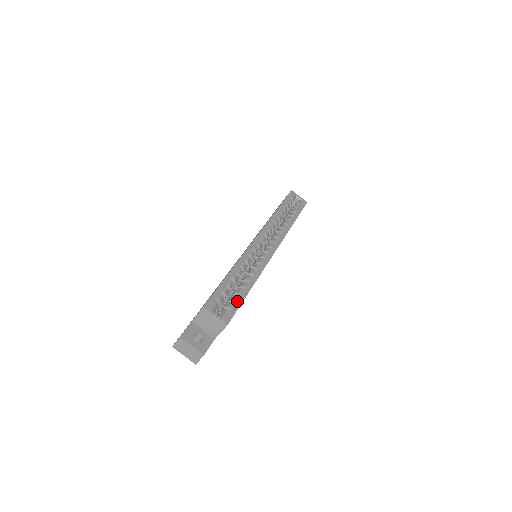
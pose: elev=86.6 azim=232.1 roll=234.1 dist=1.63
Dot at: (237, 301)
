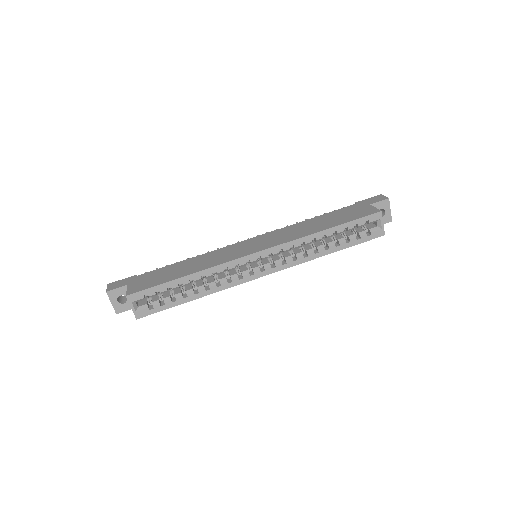
Dot at: (166, 305)
